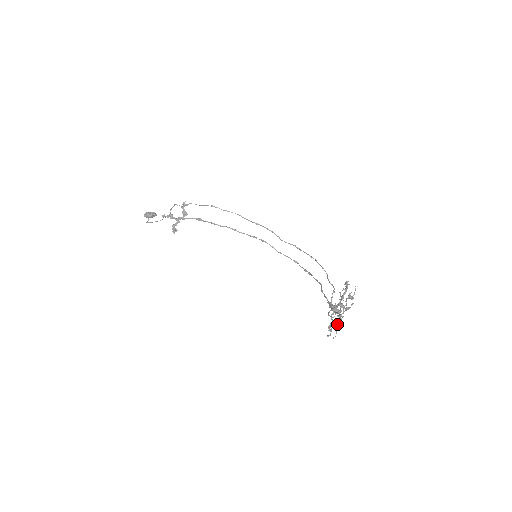
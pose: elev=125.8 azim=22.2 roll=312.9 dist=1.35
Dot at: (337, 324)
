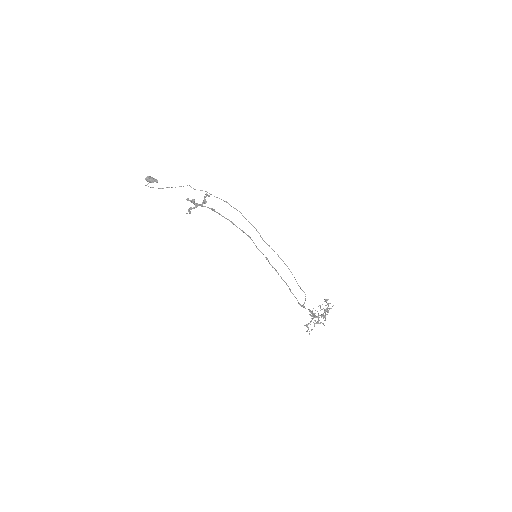
Dot at: (314, 325)
